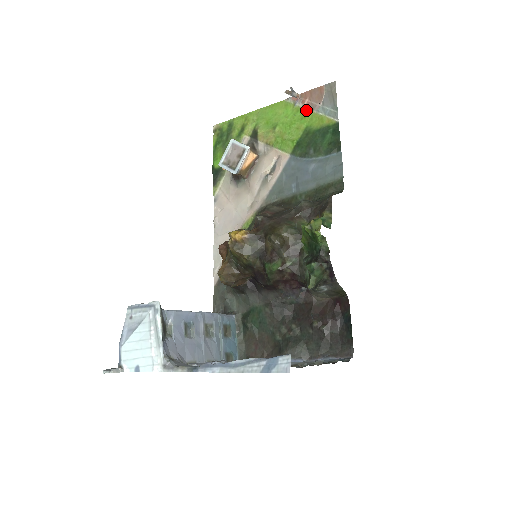
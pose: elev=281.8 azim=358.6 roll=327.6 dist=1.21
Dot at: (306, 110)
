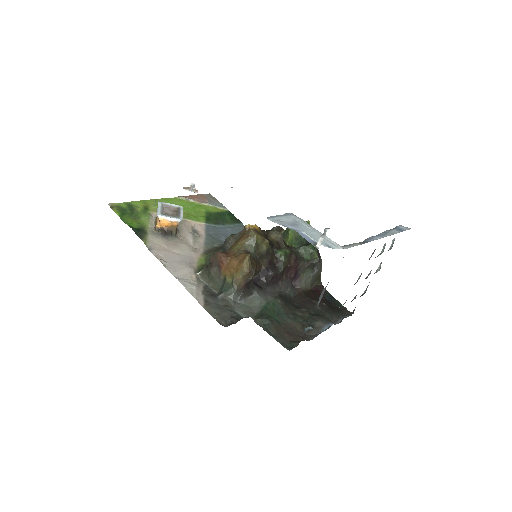
Dot at: (199, 203)
